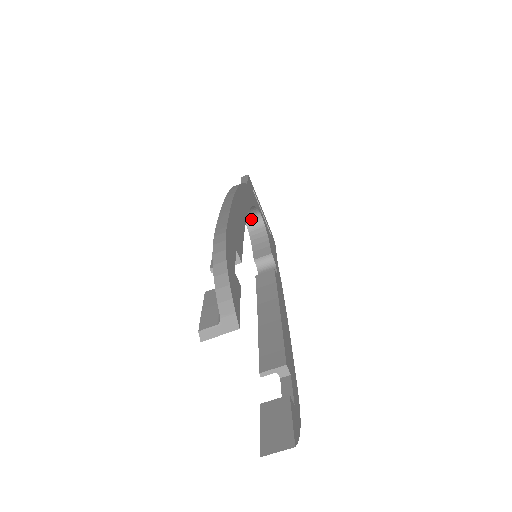
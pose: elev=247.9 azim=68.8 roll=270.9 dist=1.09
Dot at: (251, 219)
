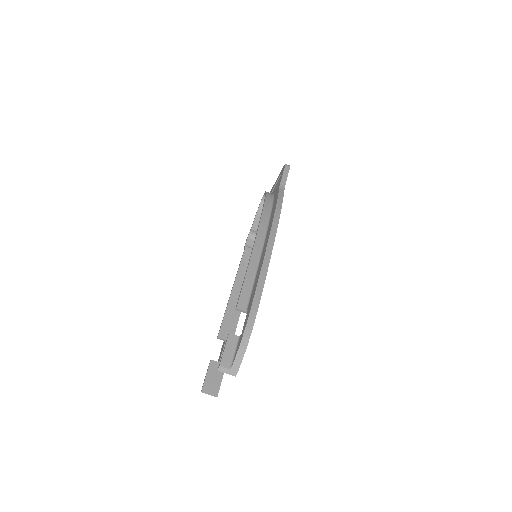
Dot at: occluded
